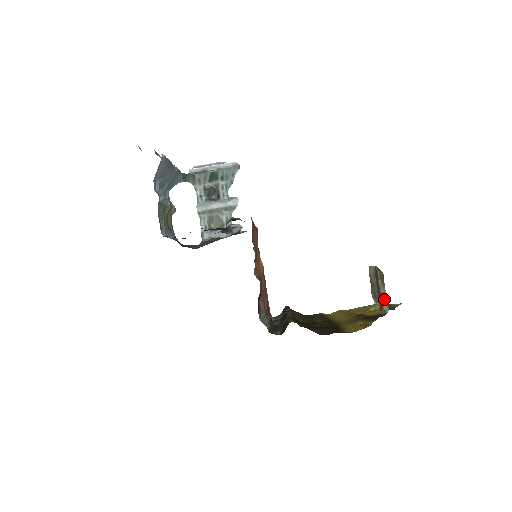
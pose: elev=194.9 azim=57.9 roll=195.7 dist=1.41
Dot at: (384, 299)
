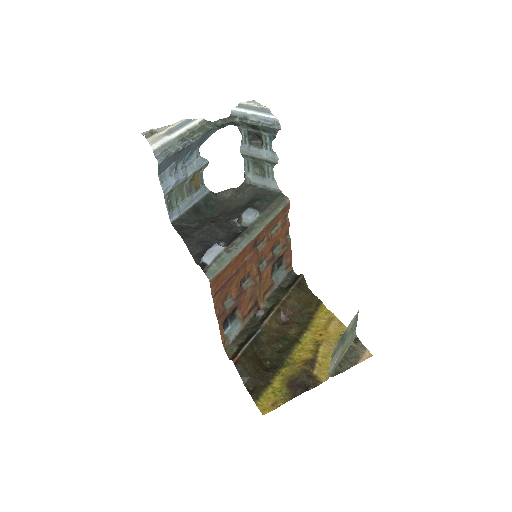
Dot at: occluded
